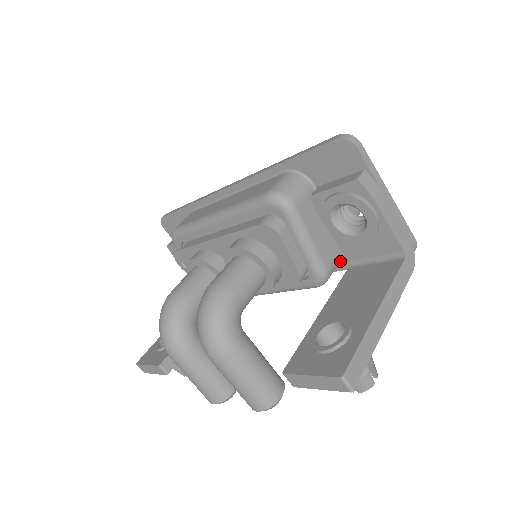
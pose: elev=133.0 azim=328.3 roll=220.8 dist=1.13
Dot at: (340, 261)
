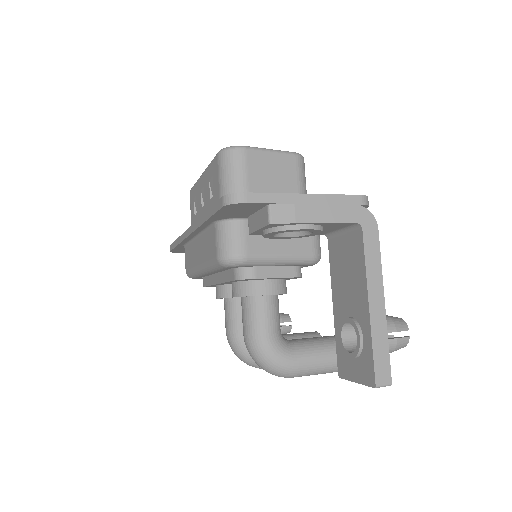
Dot at: occluded
